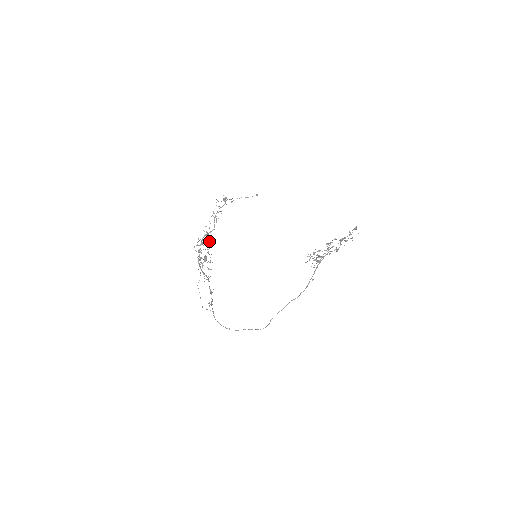
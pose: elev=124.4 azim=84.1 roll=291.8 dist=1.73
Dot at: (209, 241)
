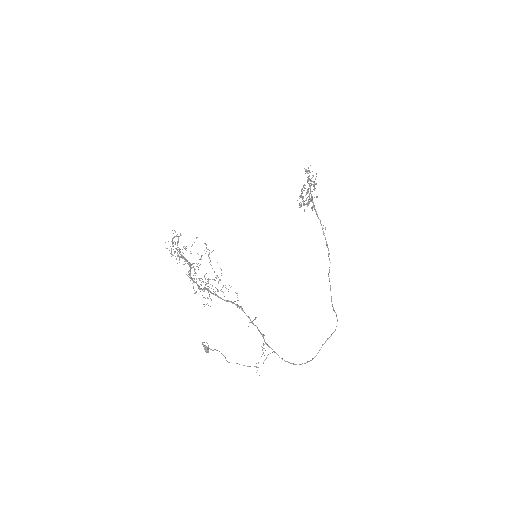
Dot at: (200, 259)
